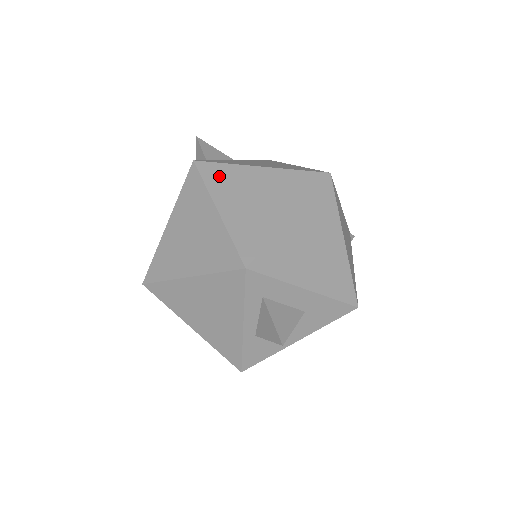
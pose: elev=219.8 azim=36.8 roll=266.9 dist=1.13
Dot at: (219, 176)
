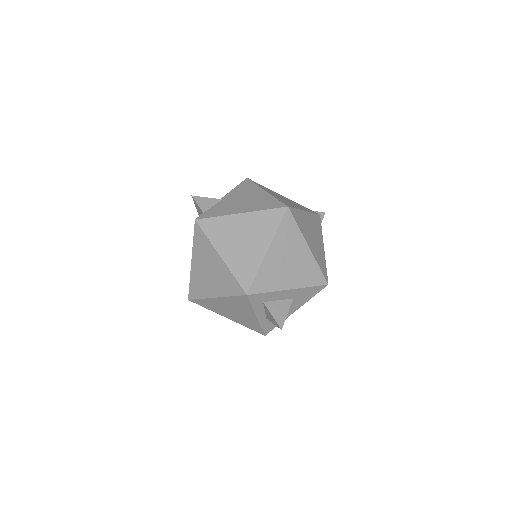
Dot at: (215, 229)
